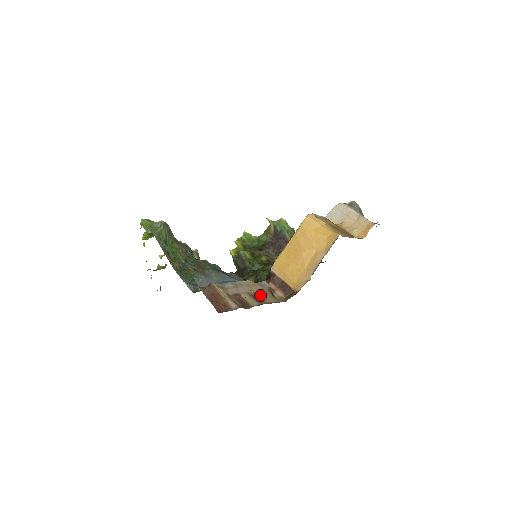
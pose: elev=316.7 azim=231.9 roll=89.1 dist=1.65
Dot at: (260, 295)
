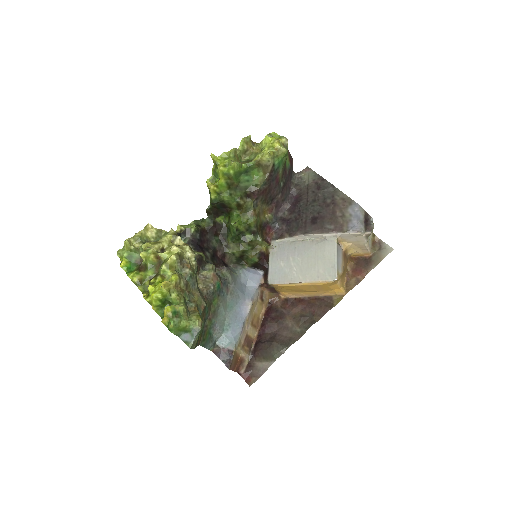
Dot at: (256, 314)
